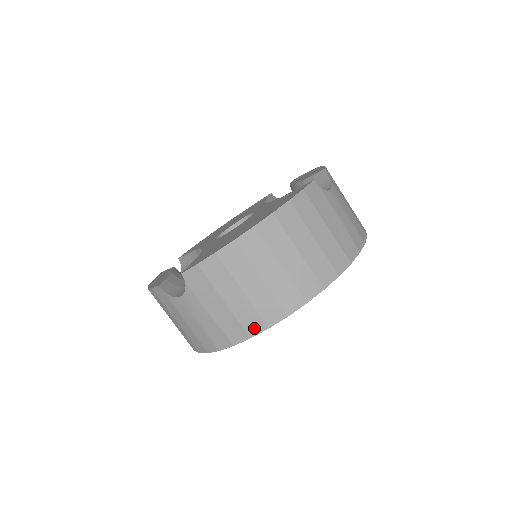
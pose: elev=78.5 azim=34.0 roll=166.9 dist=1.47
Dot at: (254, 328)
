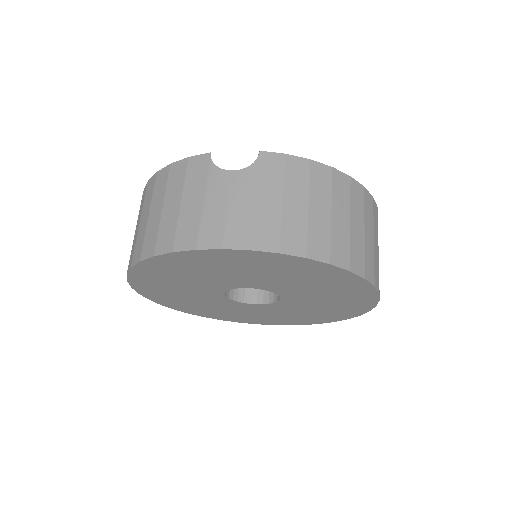
Dot at: (291, 246)
